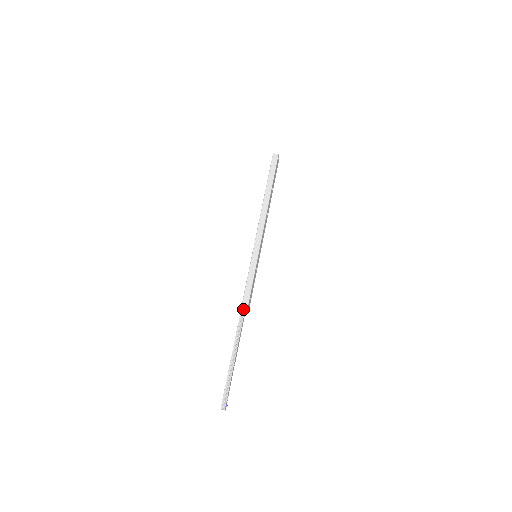
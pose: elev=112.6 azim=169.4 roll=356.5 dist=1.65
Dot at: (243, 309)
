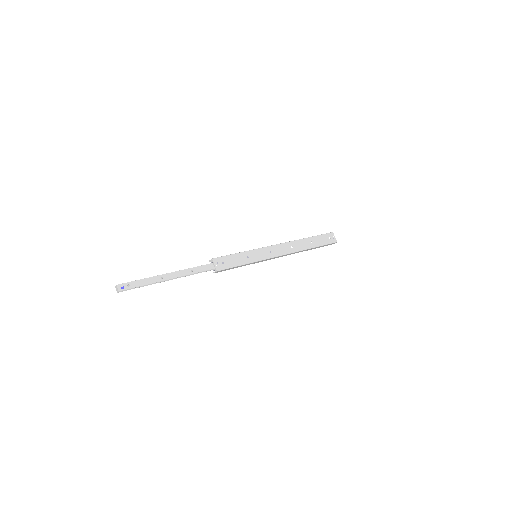
Dot at: (209, 266)
